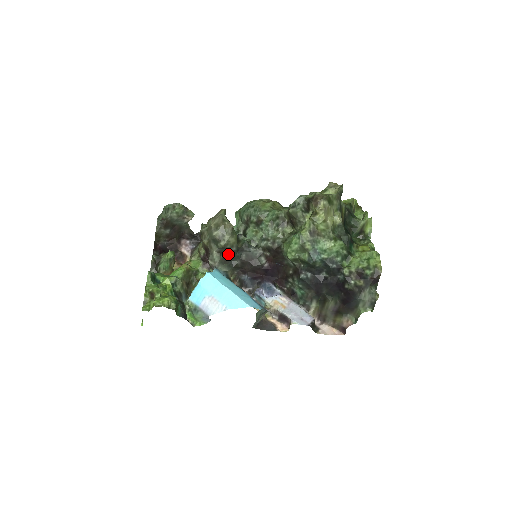
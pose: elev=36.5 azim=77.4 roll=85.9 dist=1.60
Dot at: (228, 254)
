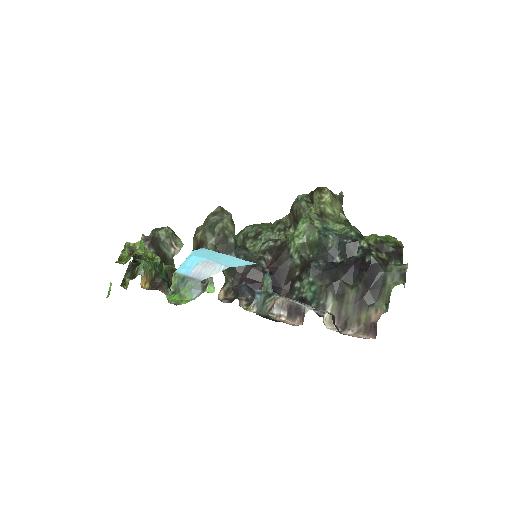
Dot at: (224, 249)
